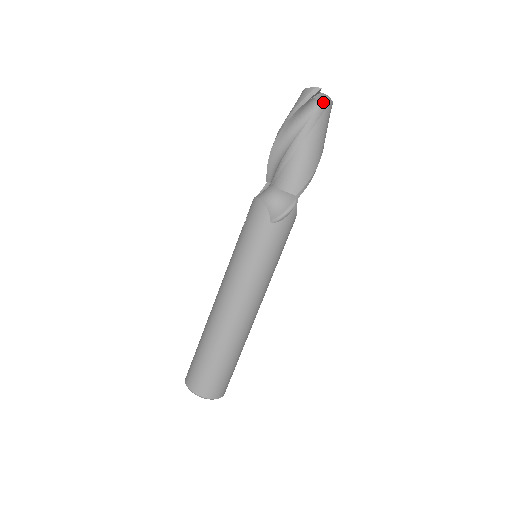
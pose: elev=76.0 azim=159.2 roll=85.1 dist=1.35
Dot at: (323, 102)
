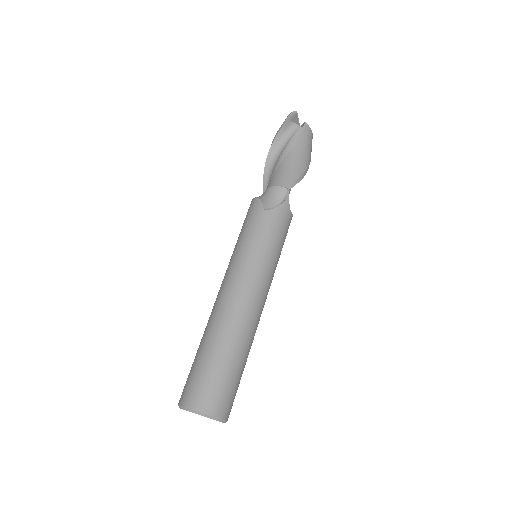
Dot at: (302, 127)
